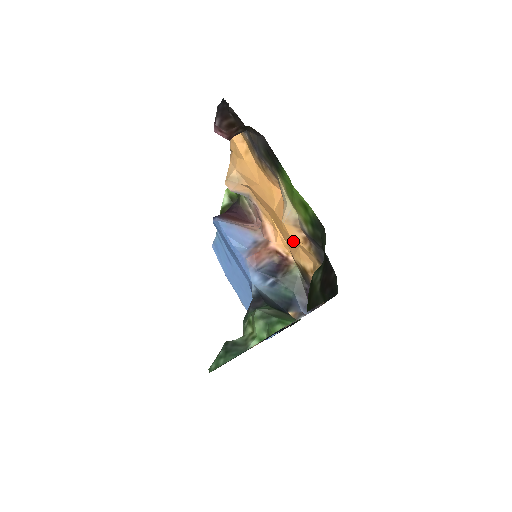
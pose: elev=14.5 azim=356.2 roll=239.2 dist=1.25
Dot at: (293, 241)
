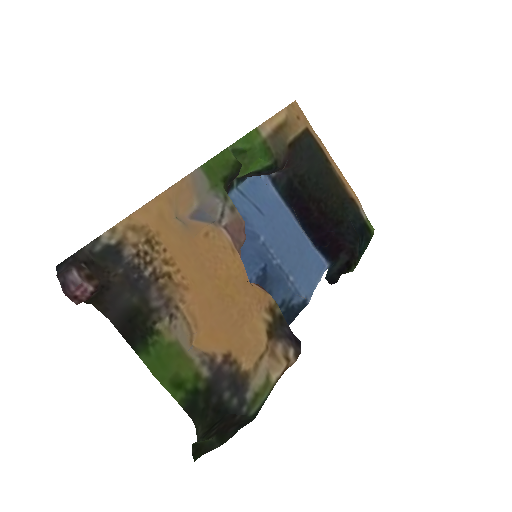
Dot at: (239, 321)
